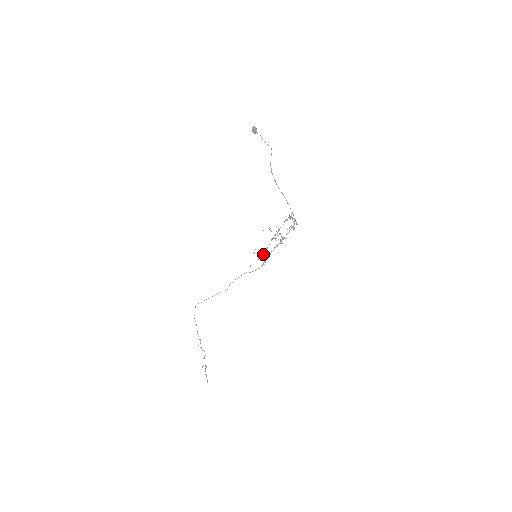
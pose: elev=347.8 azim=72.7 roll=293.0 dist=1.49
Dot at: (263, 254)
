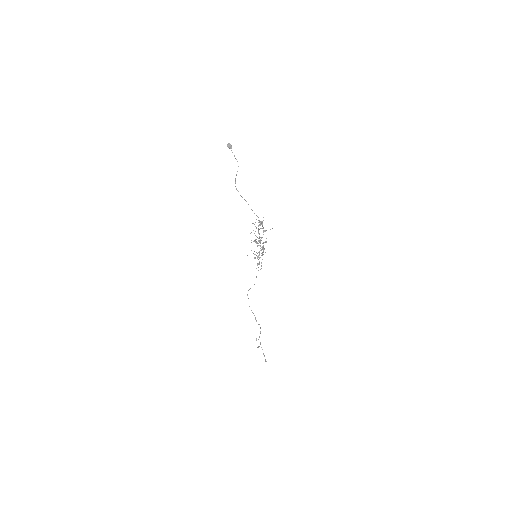
Dot at: (263, 254)
